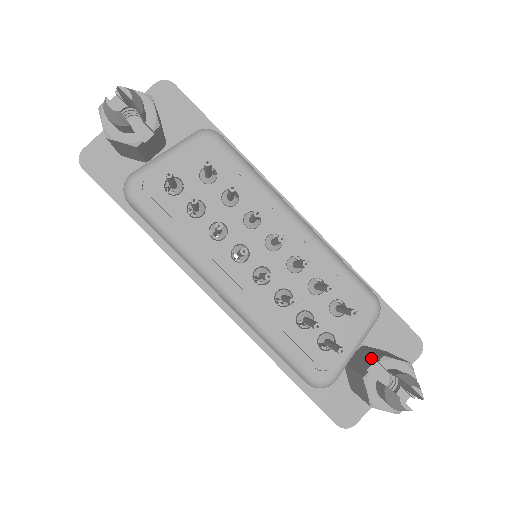
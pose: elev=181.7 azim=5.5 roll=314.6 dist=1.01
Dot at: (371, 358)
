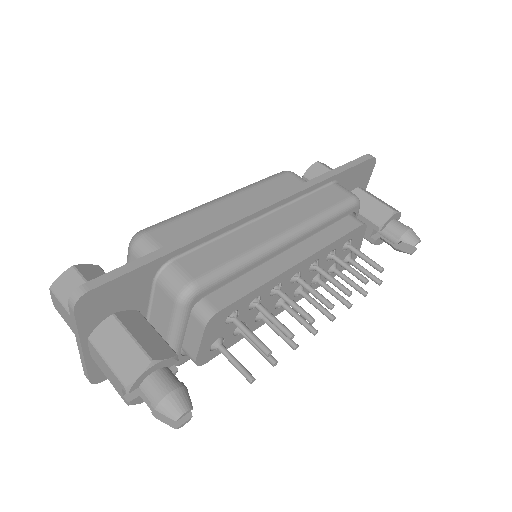
Dot at: (367, 225)
